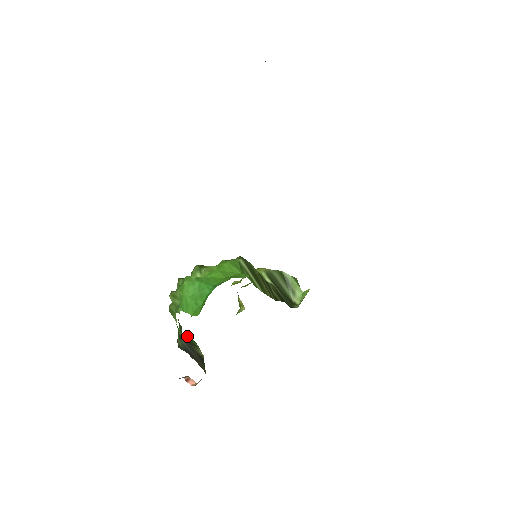
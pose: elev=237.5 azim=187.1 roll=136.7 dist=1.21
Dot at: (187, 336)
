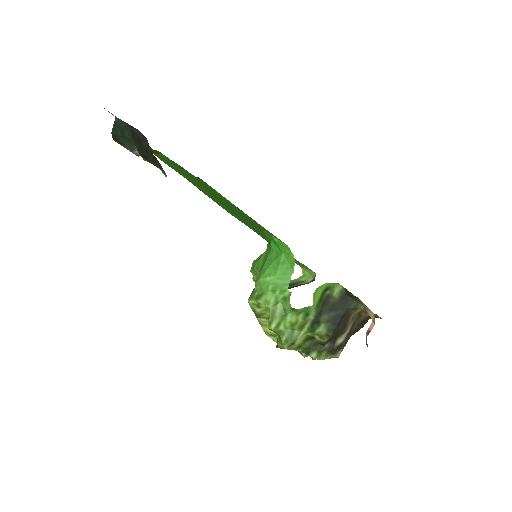
Dot at: (317, 298)
